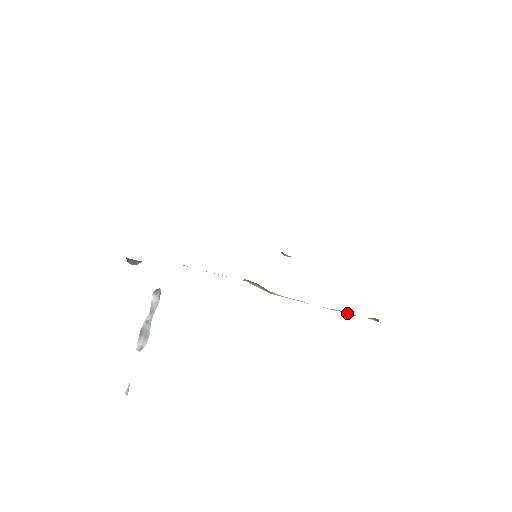
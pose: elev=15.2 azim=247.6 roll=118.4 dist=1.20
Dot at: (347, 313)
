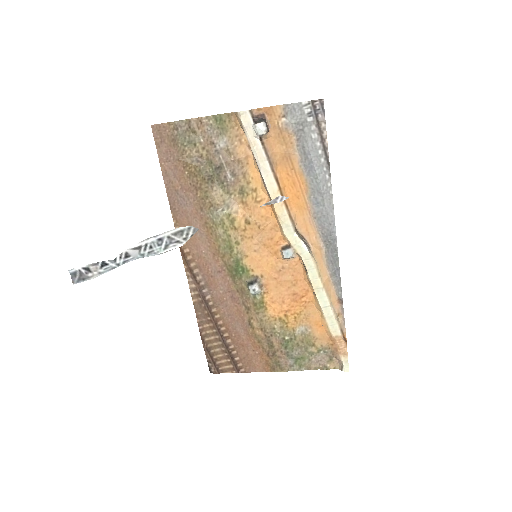
Dot at: (335, 318)
